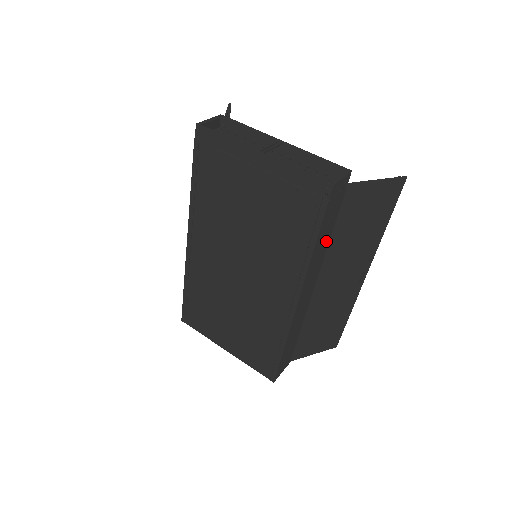
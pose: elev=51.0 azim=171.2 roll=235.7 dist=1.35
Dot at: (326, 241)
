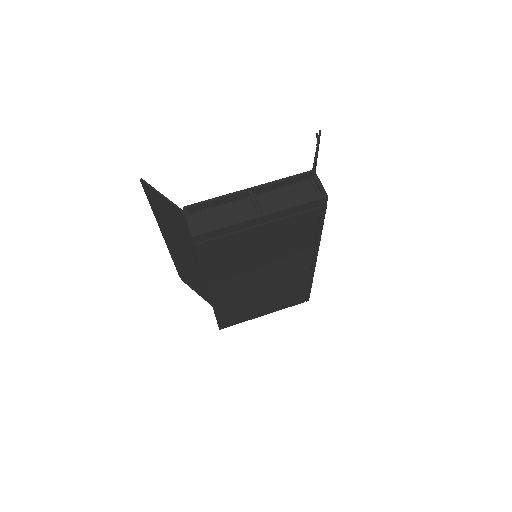
Dot at: occluded
